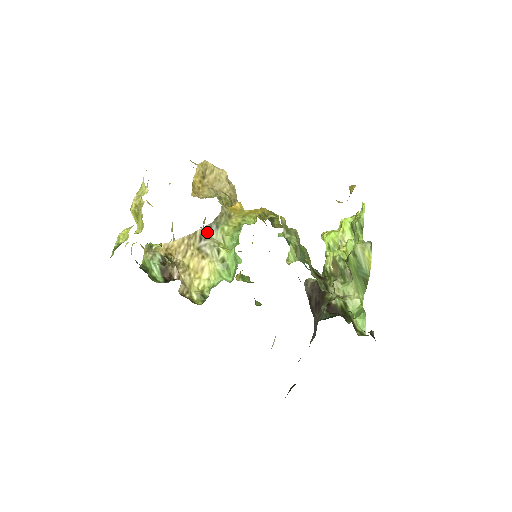
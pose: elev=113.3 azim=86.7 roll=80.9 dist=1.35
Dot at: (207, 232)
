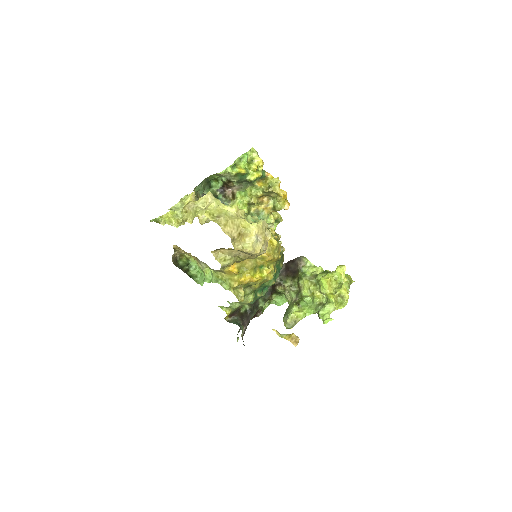
Dot at: (204, 263)
